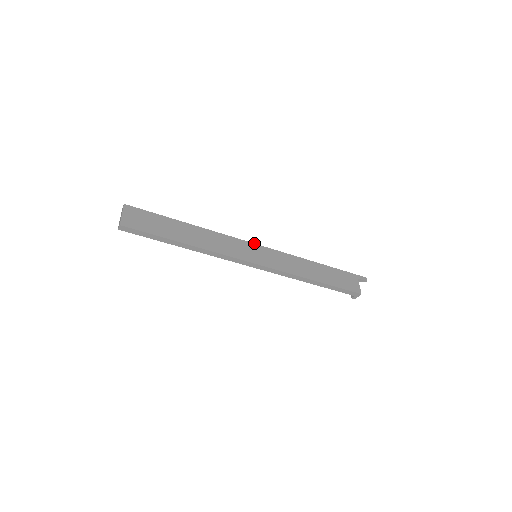
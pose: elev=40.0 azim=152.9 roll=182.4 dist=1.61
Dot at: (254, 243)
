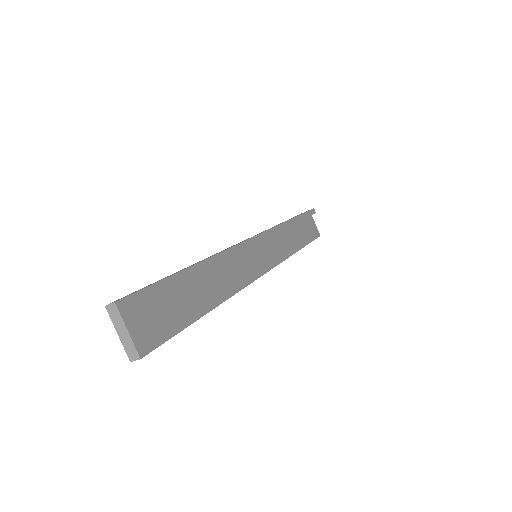
Dot at: occluded
